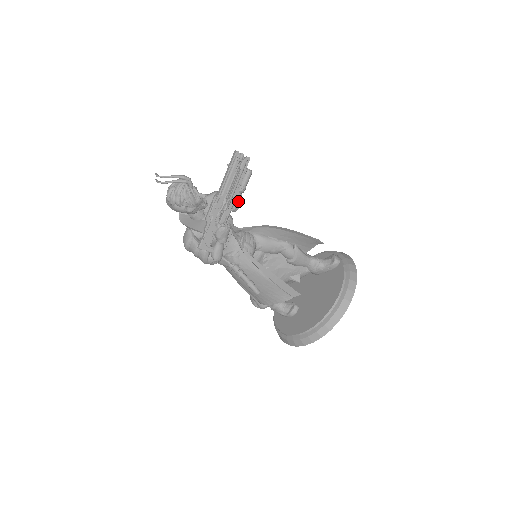
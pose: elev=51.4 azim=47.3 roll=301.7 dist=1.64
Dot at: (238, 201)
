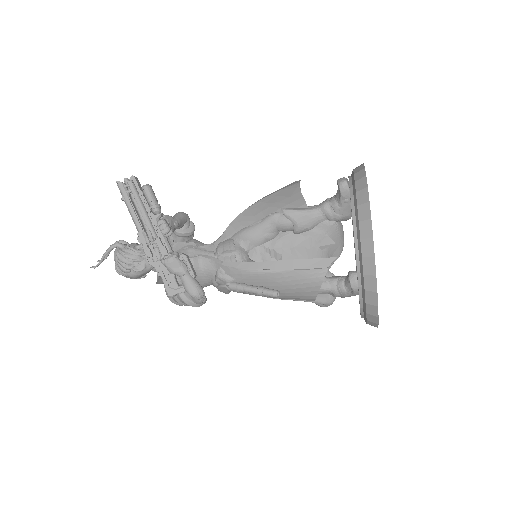
Dot at: (161, 223)
